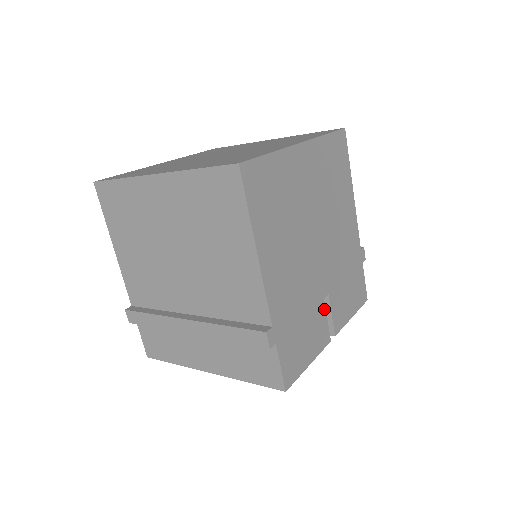
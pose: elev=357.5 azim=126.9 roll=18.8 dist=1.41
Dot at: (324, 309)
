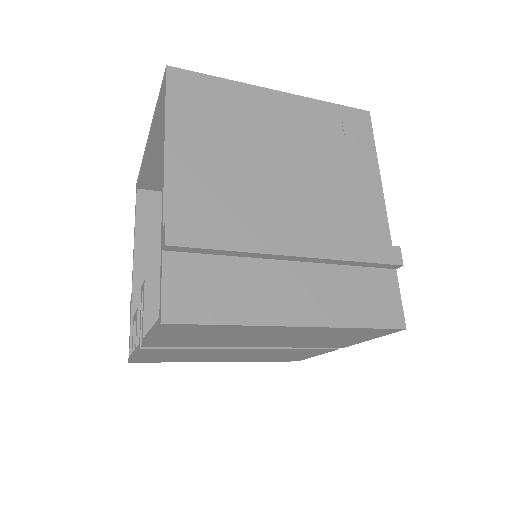
Dot at: occluded
